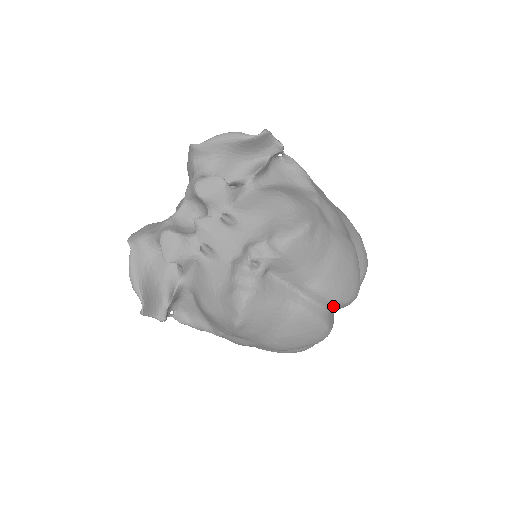
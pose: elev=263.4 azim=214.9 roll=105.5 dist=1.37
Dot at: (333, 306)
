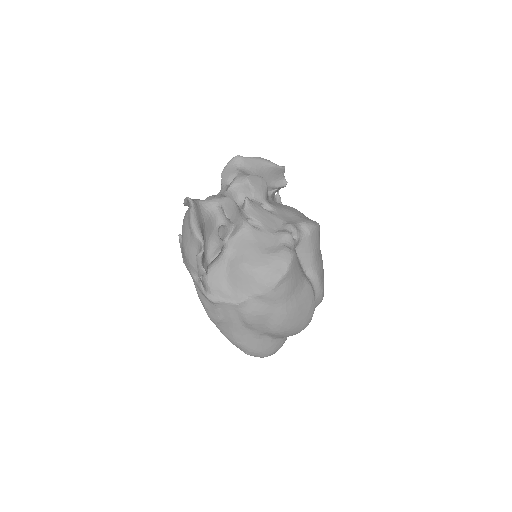
Dot at: (318, 296)
